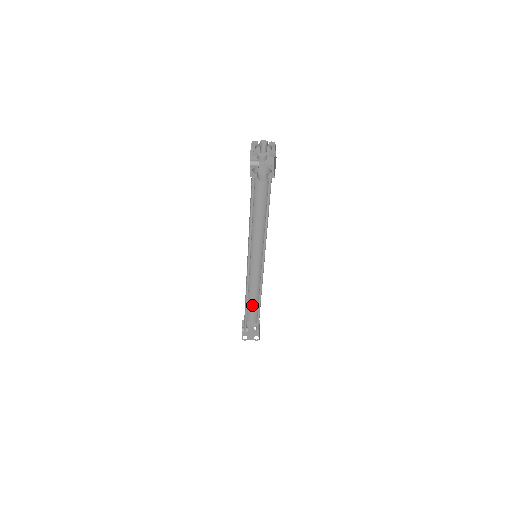
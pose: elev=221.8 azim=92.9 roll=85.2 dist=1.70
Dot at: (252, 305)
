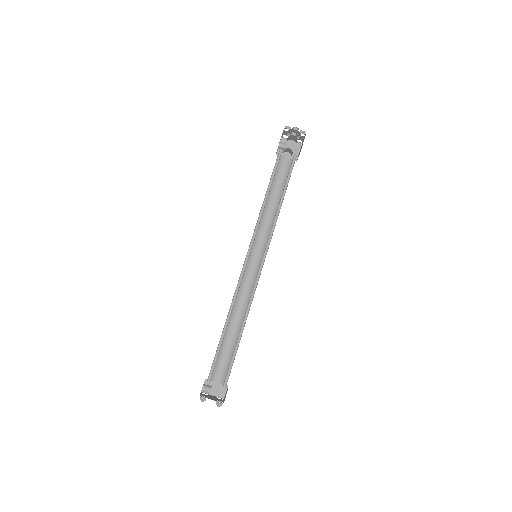
Dot at: (227, 349)
